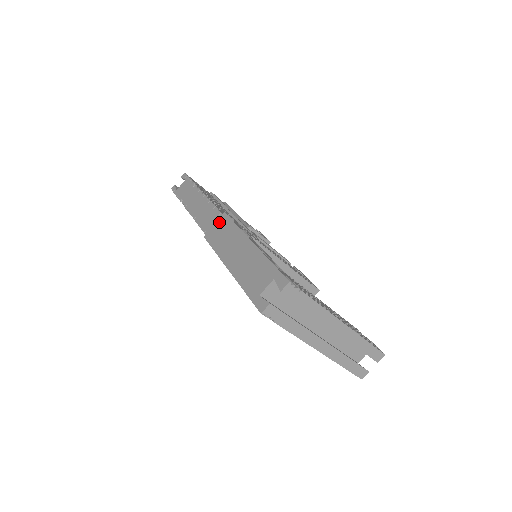
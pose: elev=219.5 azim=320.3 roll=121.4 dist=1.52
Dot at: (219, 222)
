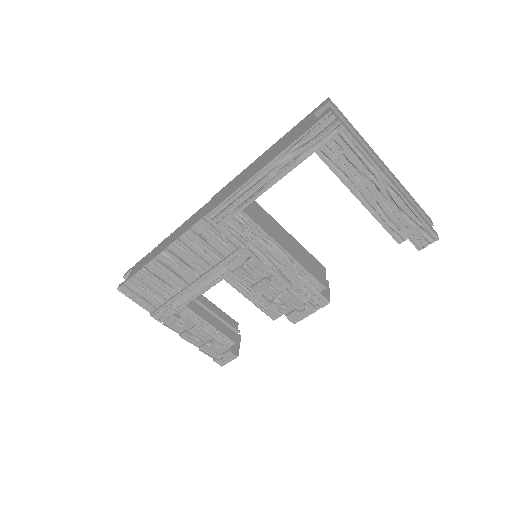
Dot at: (213, 200)
